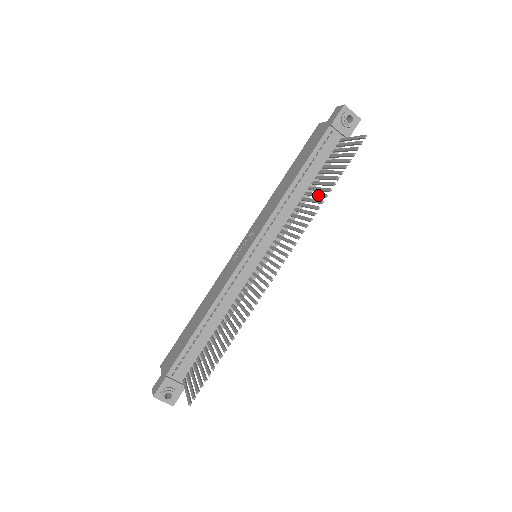
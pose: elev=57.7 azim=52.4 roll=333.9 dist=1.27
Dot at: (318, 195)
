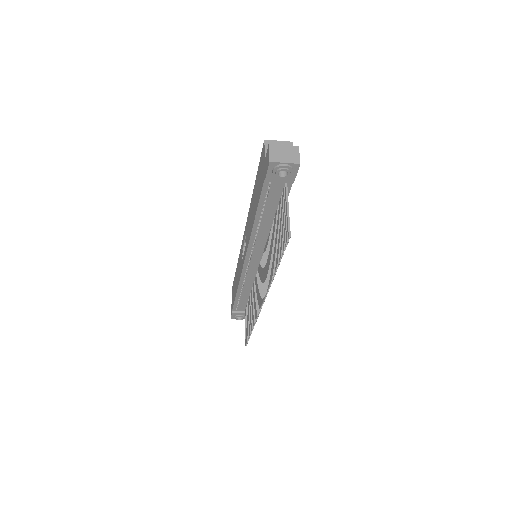
Dot at: (273, 258)
